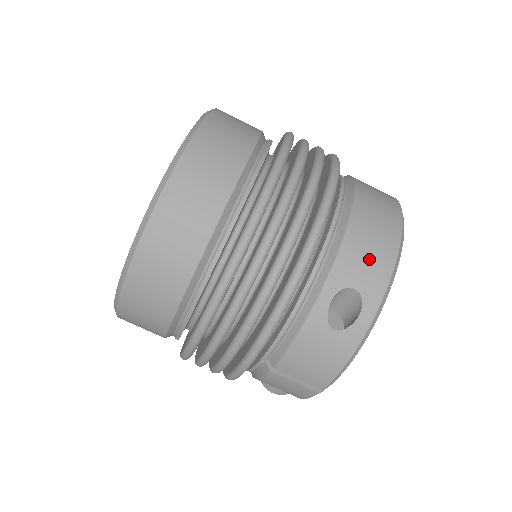
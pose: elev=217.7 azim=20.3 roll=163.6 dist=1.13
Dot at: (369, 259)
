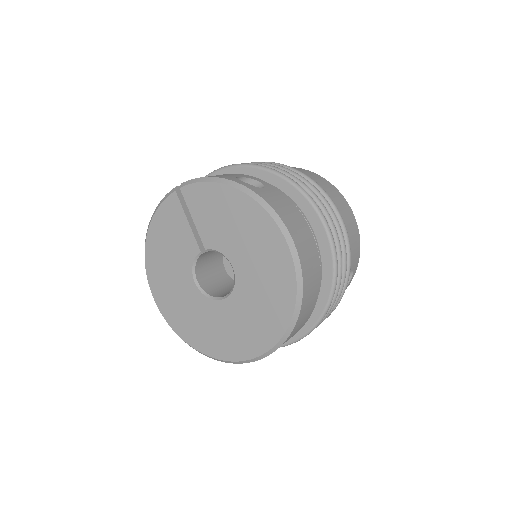
Dot at: (355, 251)
